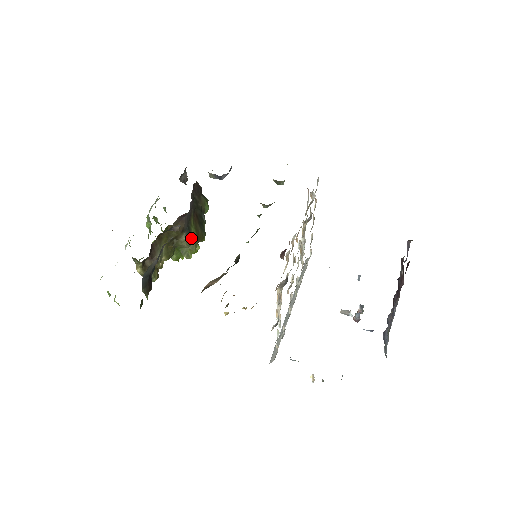
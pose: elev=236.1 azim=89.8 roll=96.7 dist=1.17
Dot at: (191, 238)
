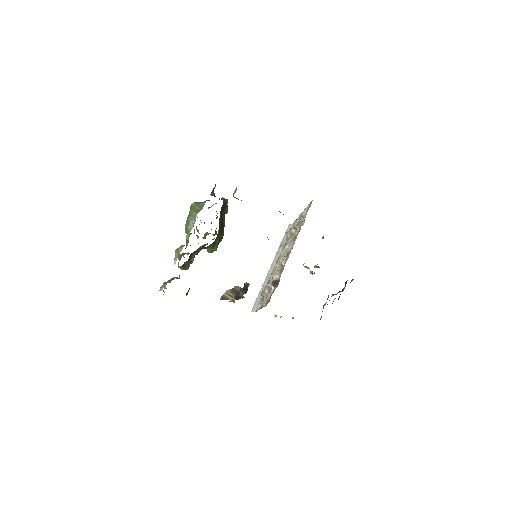
Dot at: (215, 245)
